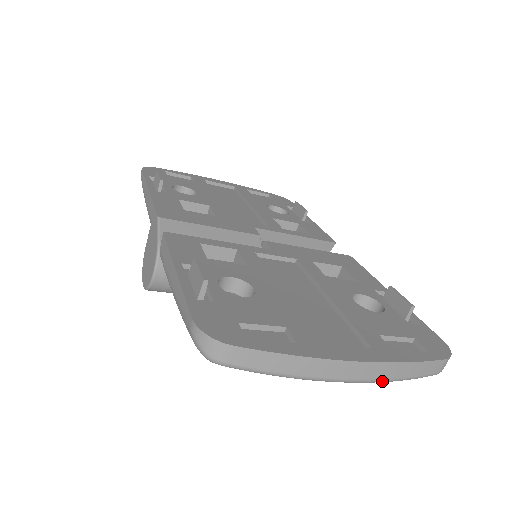
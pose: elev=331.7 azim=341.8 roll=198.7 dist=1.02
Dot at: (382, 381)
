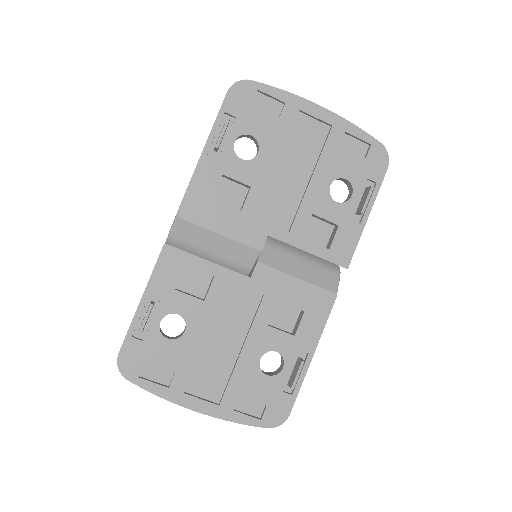
Dot at: occluded
